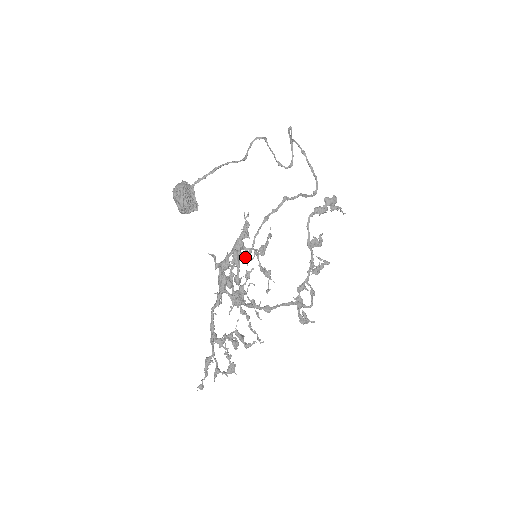
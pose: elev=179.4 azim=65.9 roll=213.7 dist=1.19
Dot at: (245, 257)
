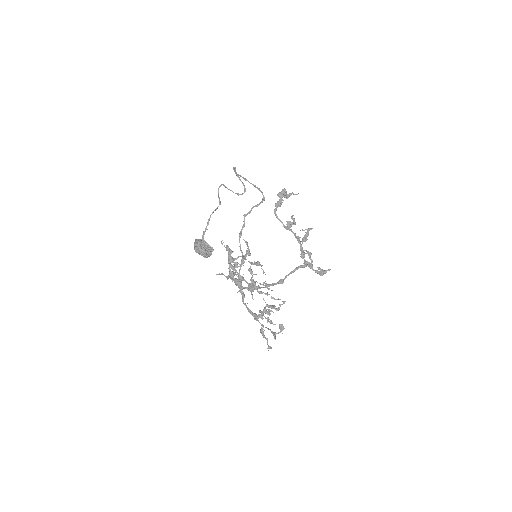
Dot at: occluded
